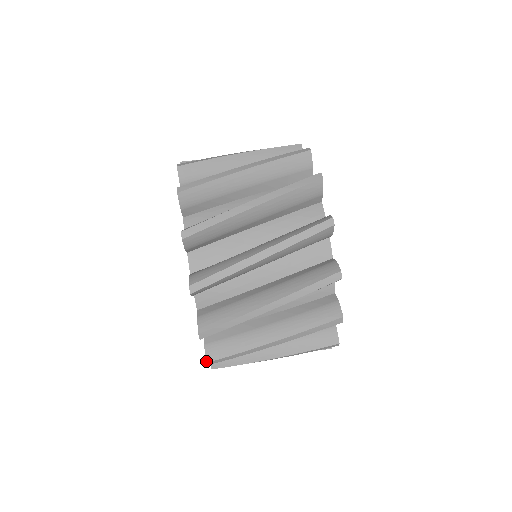
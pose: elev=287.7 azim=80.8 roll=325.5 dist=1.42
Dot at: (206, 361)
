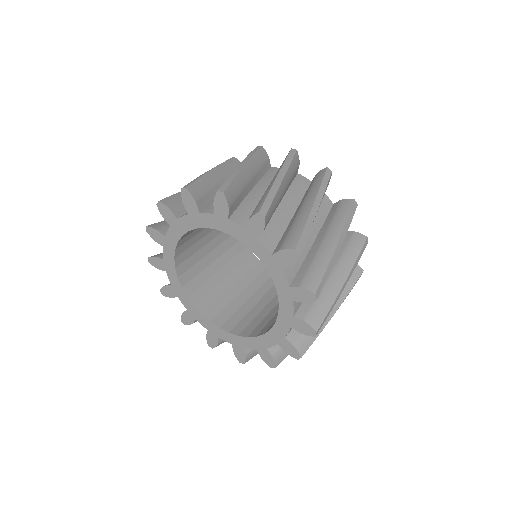
Dot at: (314, 293)
